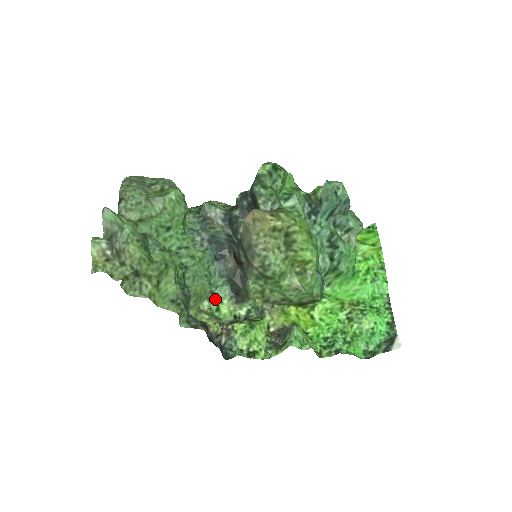
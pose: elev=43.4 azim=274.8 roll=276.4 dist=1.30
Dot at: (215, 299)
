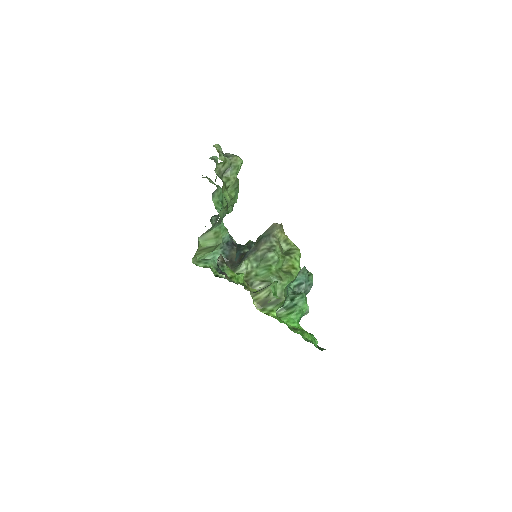
Dot at: (207, 262)
